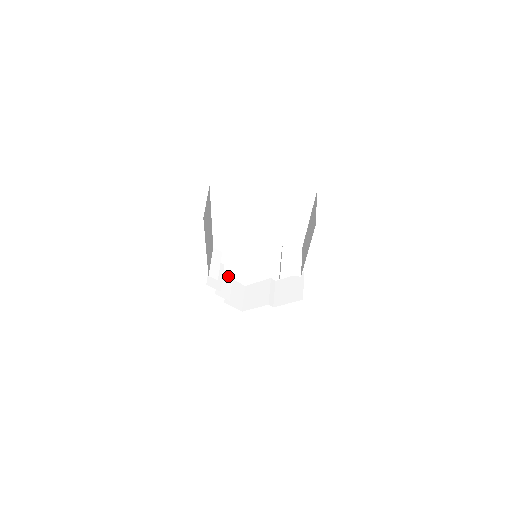
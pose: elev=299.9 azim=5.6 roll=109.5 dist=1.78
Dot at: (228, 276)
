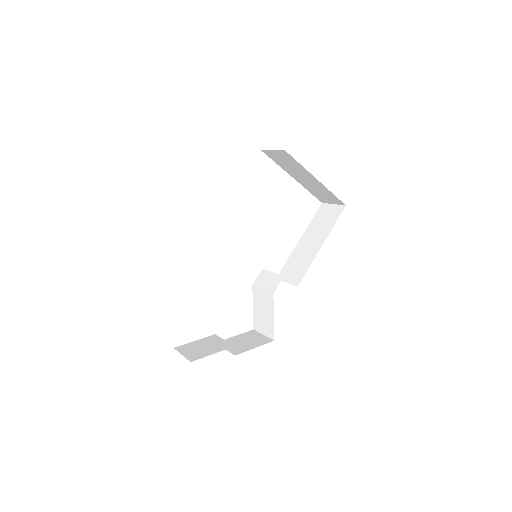
Dot at: occluded
